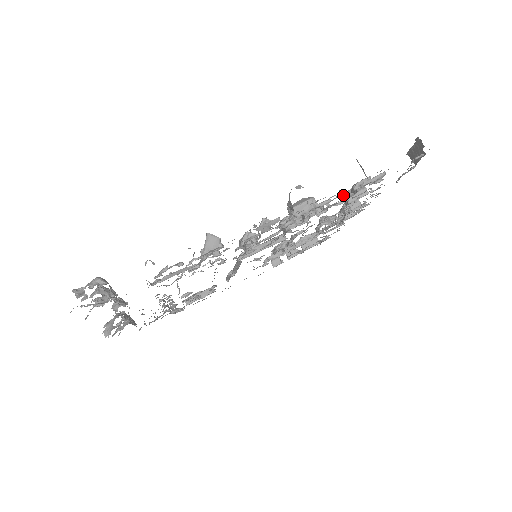
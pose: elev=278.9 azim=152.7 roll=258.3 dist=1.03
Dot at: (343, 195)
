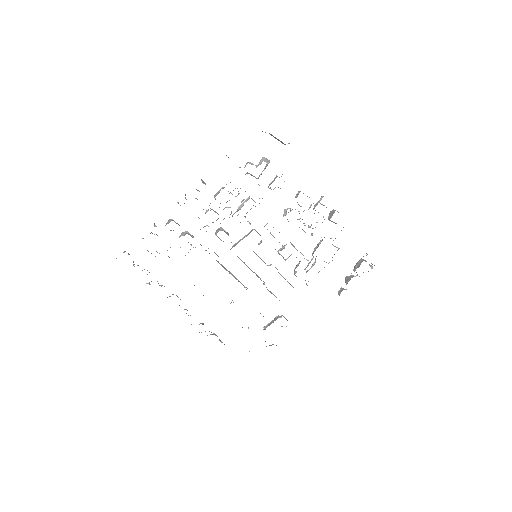
Dot at: (270, 188)
